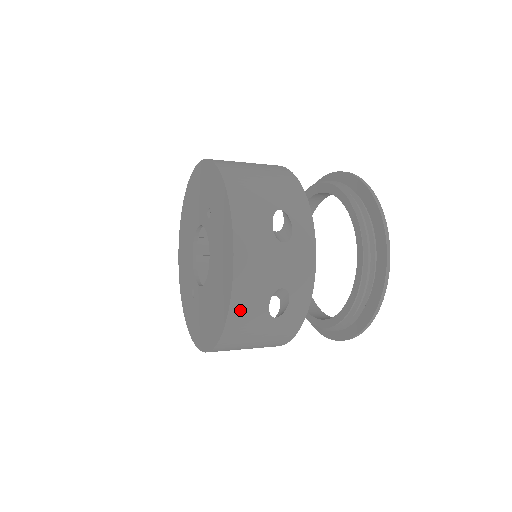
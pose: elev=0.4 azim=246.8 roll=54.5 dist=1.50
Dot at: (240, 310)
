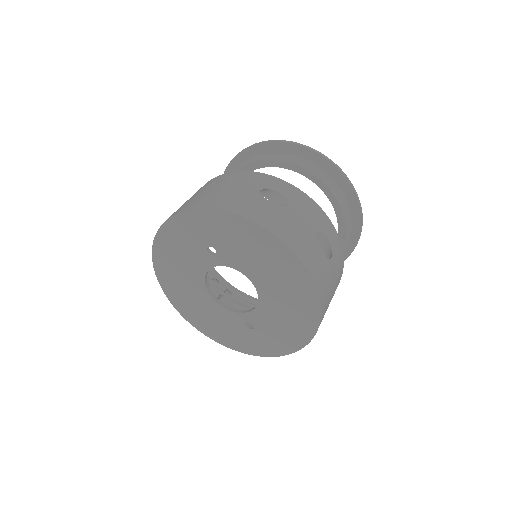
Dot at: (315, 271)
